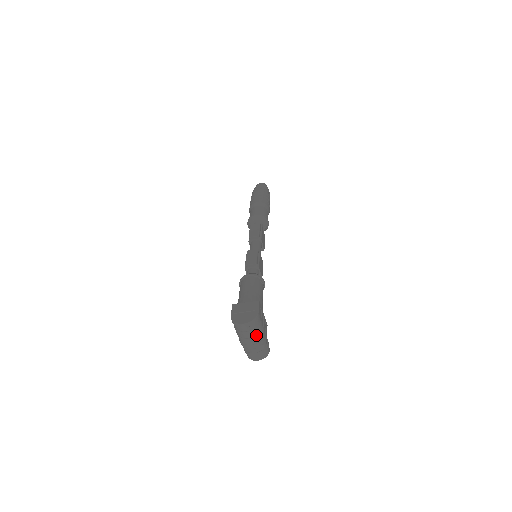
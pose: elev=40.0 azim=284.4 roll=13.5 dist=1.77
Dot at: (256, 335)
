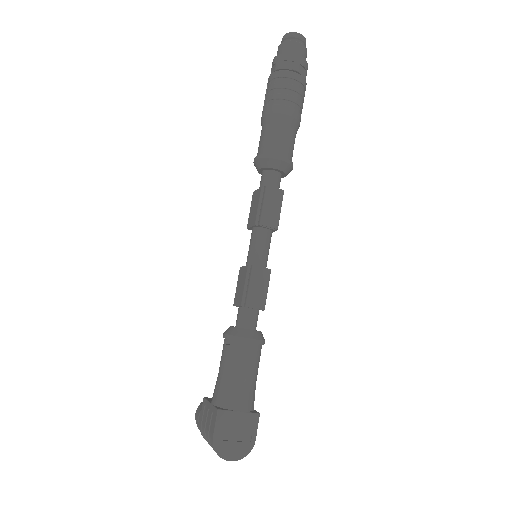
Dot at: occluded
